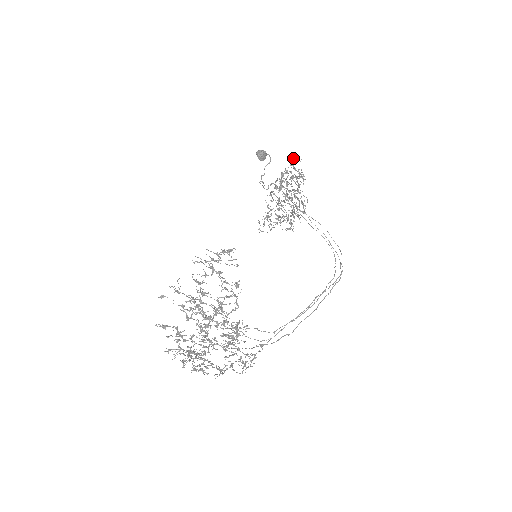
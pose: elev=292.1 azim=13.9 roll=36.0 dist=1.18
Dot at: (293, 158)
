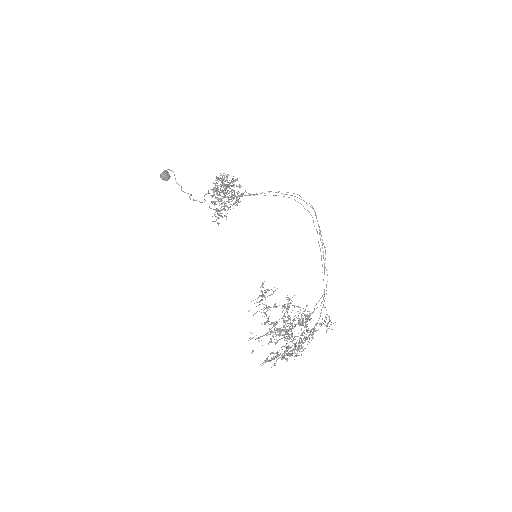
Dot at: (218, 177)
